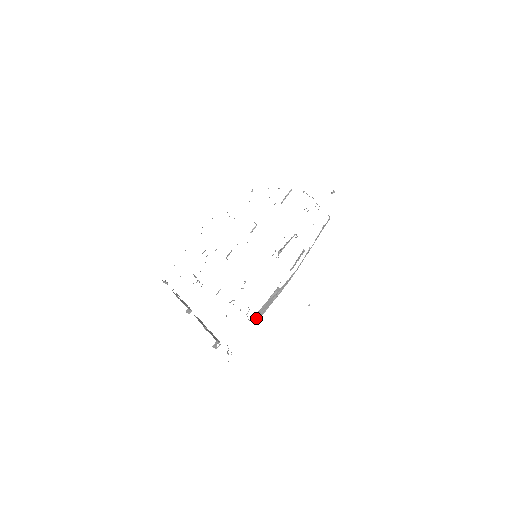
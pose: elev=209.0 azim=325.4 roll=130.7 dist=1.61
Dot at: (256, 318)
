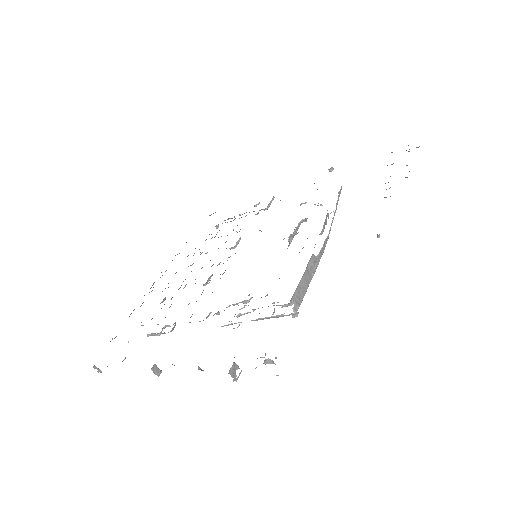
Dot at: (295, 301)
